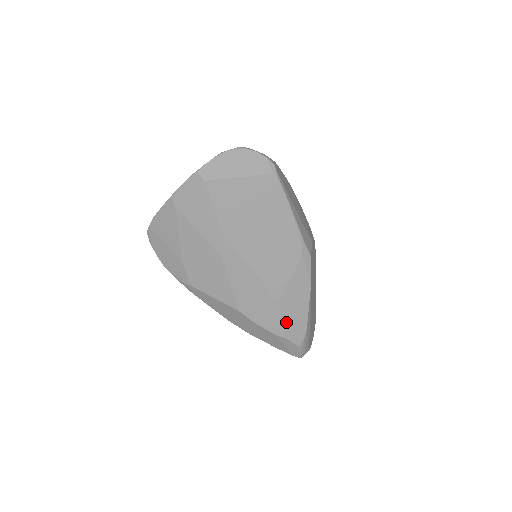
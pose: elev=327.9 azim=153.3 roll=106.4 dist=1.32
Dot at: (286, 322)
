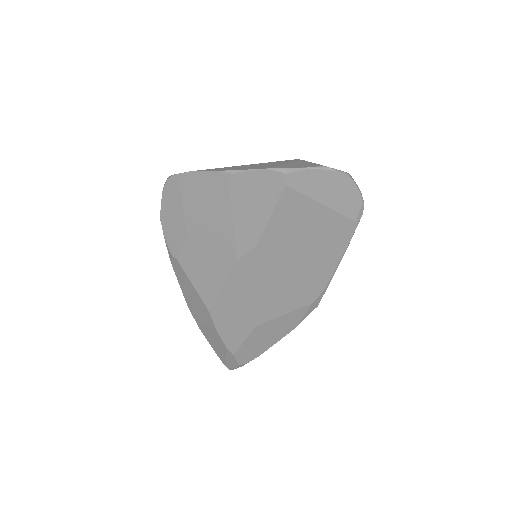
Dot at: (246, 344)
